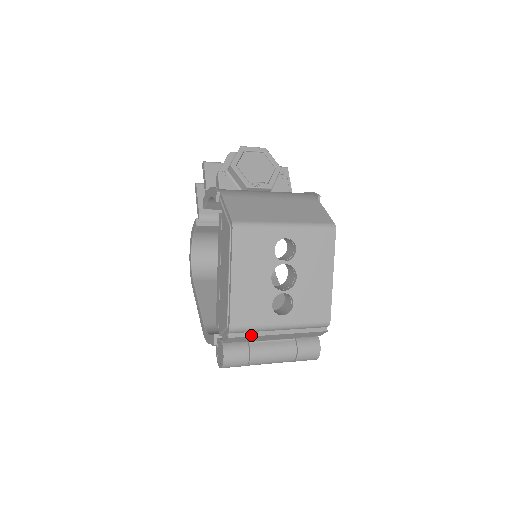
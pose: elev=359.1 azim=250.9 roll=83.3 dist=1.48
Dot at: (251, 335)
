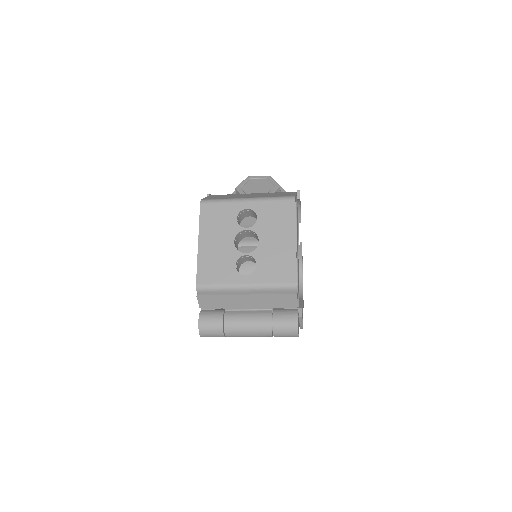
Dot at: (218, 294)
